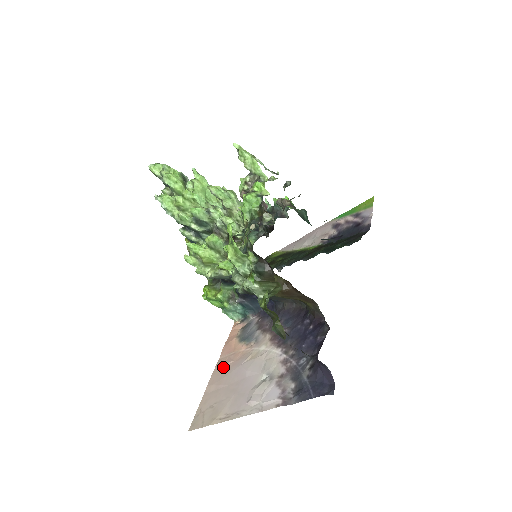
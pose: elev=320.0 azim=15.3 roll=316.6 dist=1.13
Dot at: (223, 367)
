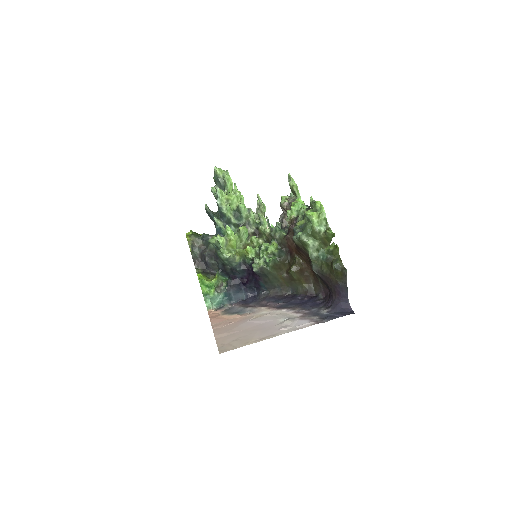
Dot at: (224, 326)
